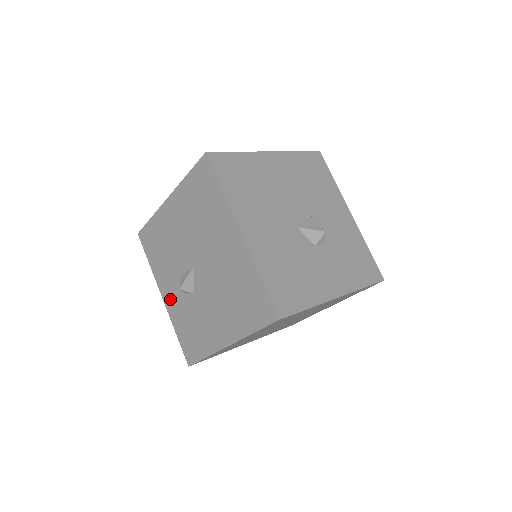
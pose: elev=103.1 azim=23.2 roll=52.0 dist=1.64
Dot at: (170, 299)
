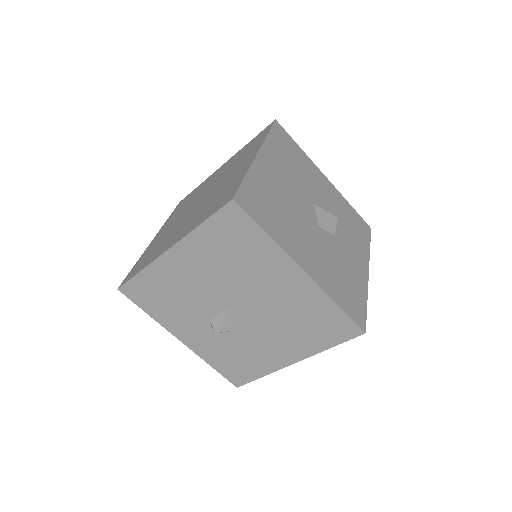
Dot at: (195, 341)
